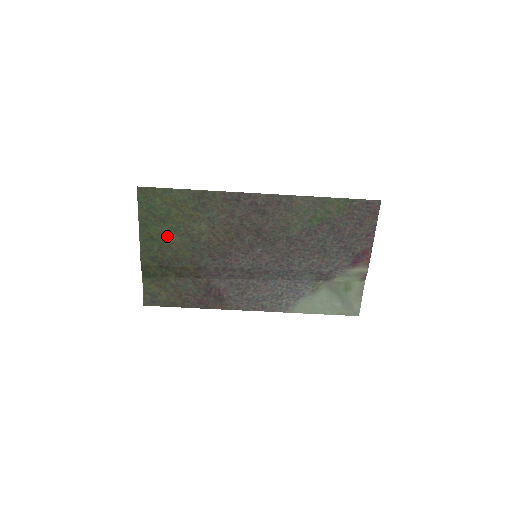
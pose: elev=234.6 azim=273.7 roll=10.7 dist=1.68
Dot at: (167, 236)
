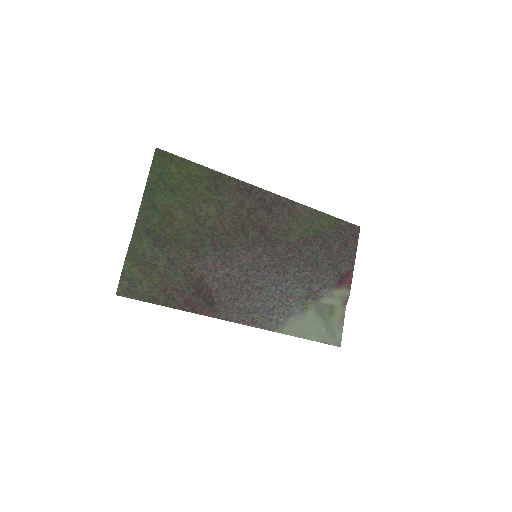
Dot at: (172, 210)
